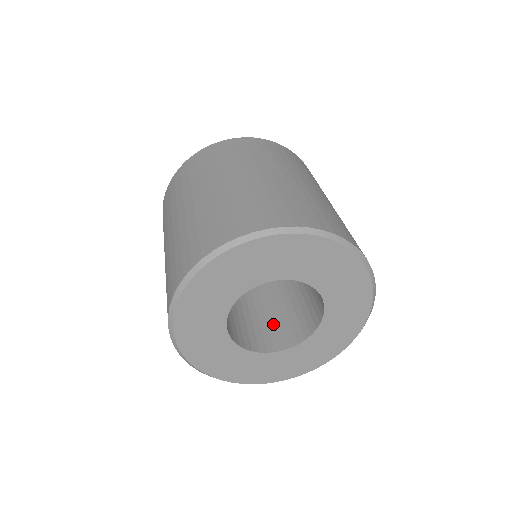
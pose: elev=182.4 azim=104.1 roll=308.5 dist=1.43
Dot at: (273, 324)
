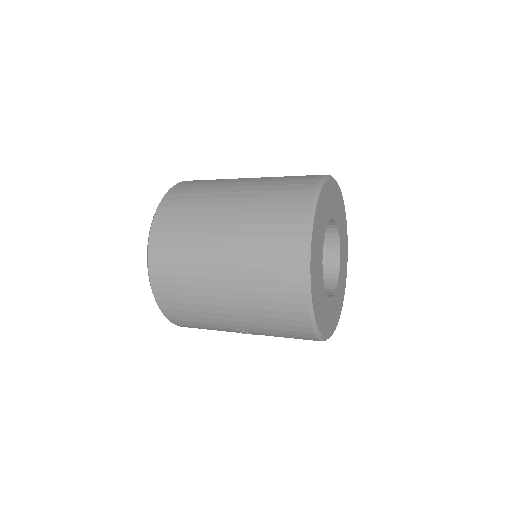
Dot at: occluded
